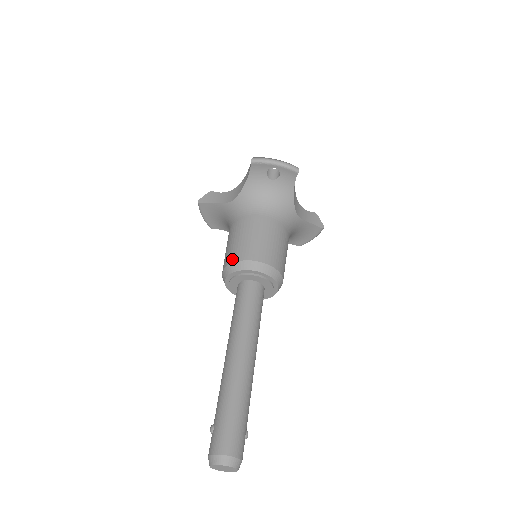
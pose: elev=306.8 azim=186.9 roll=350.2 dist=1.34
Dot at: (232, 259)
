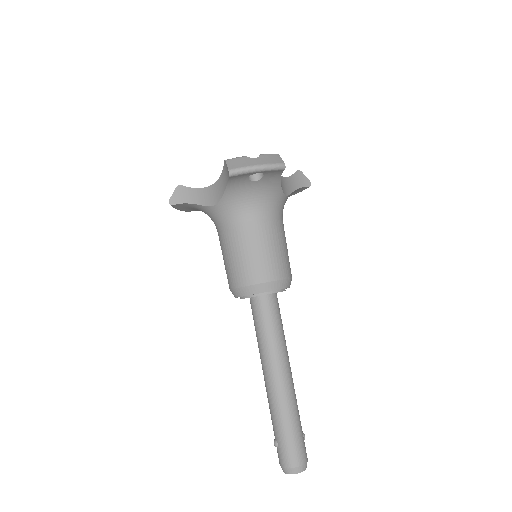
Dot at: (239, 283)
